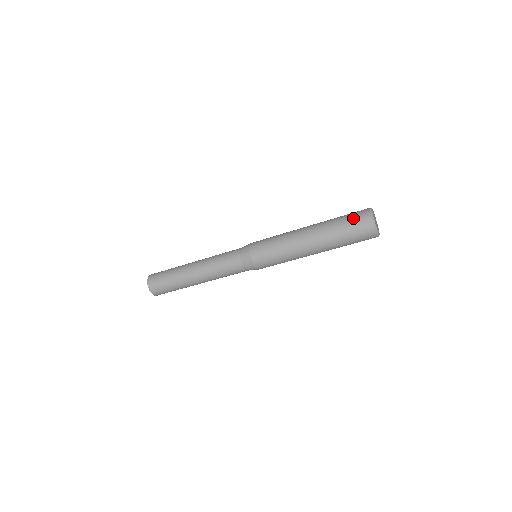
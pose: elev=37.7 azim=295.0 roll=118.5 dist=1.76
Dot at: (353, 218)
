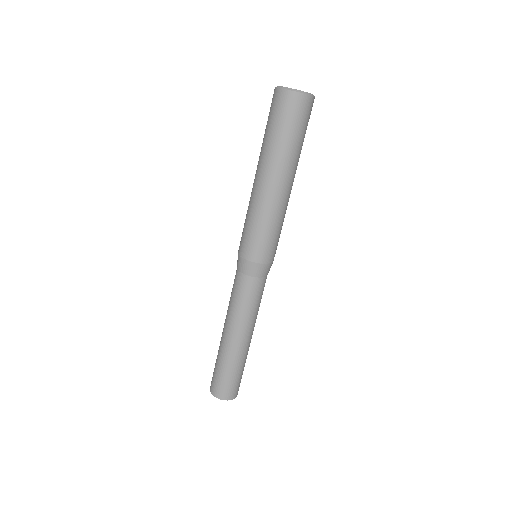
Dot at: (274, 113)
